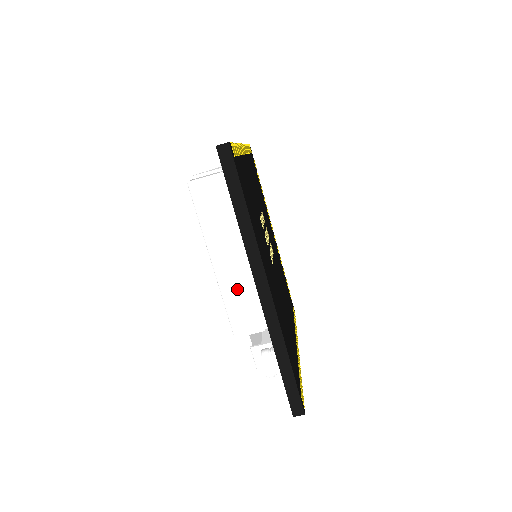
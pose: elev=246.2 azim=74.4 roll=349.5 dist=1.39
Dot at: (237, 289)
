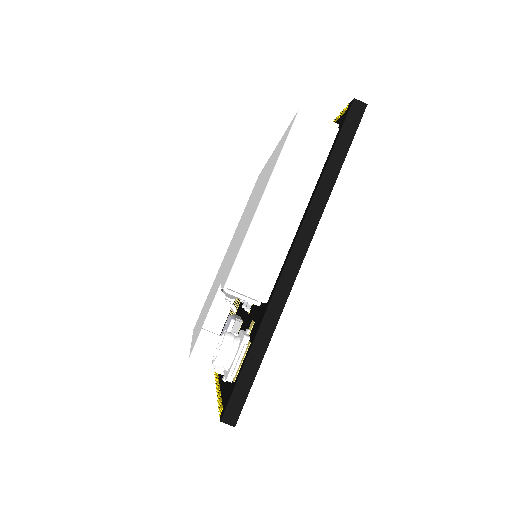
Dot at: (267, 241)
